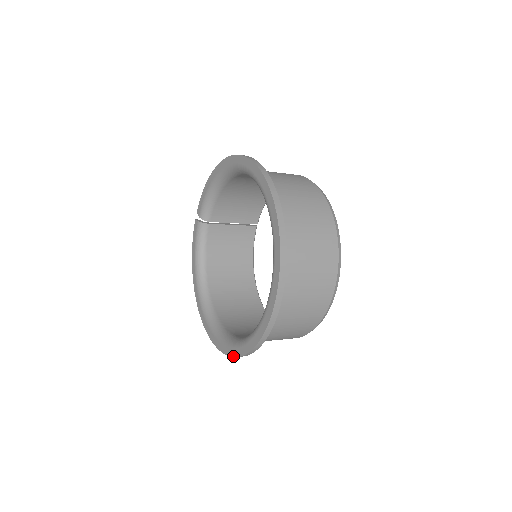
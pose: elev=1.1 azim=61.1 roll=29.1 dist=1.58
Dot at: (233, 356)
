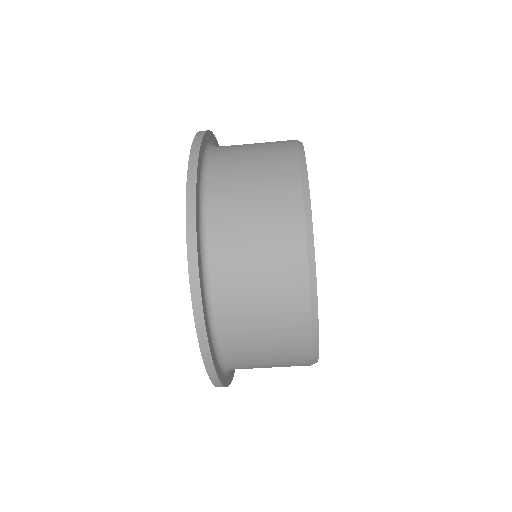
Dot at: (207, 372)
